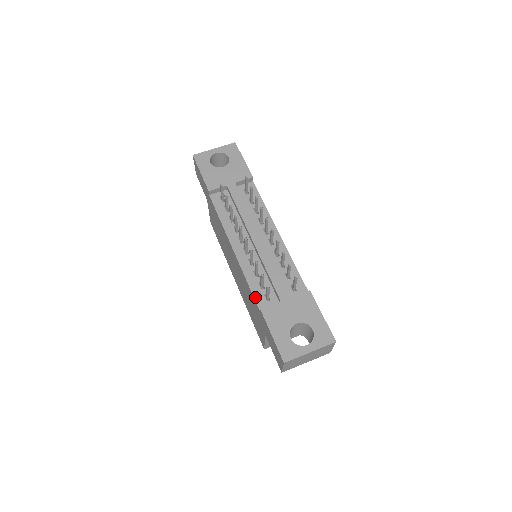
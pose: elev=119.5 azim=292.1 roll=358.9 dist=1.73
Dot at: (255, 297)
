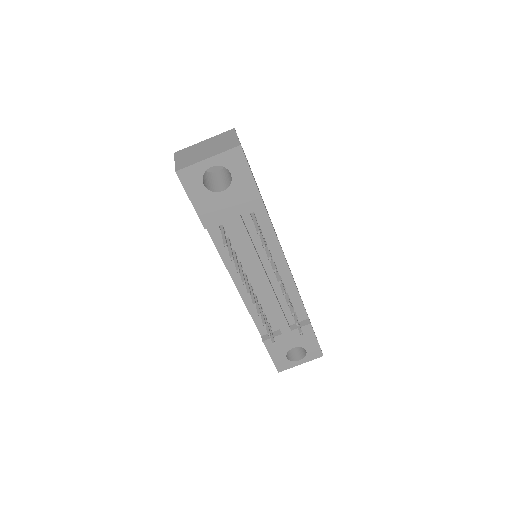
Dot at: (257, 326)
